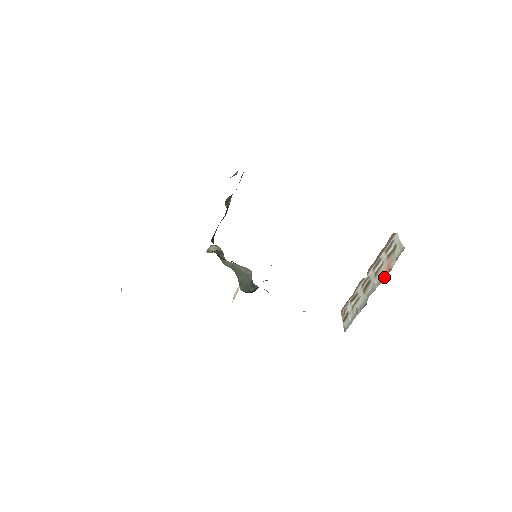
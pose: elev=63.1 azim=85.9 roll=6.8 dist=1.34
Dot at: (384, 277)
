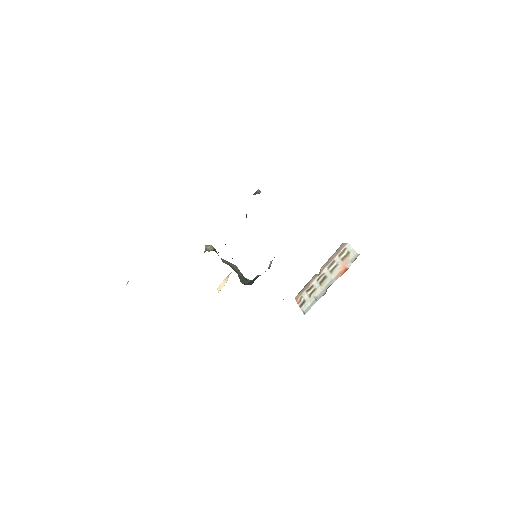
Dot at: (341, 274)
